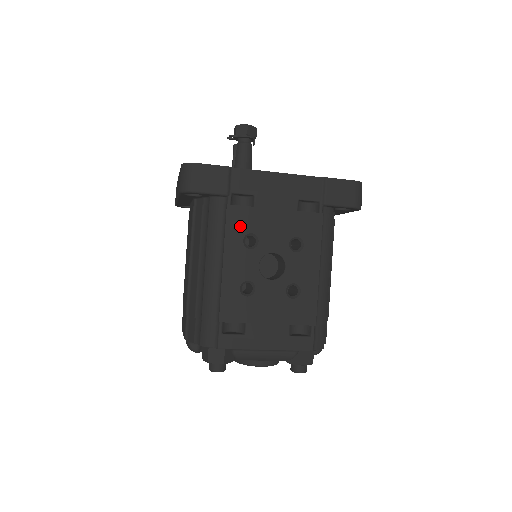
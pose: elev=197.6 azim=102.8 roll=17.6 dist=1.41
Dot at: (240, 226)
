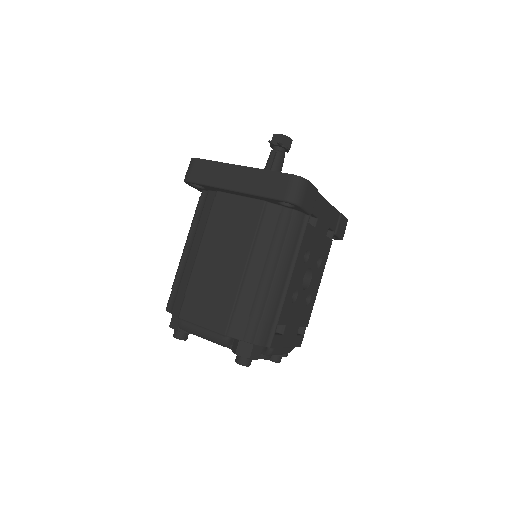
Dot at: (307, 242)
